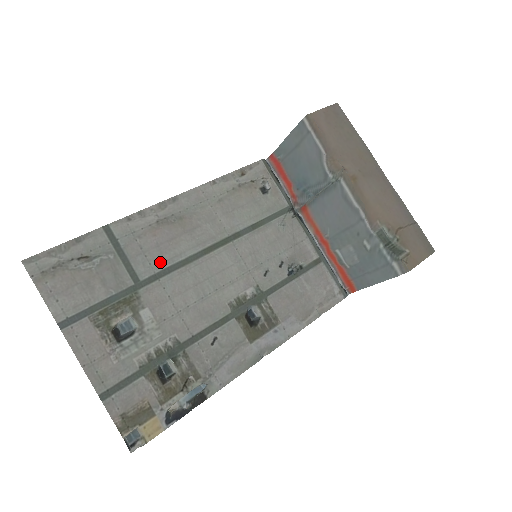
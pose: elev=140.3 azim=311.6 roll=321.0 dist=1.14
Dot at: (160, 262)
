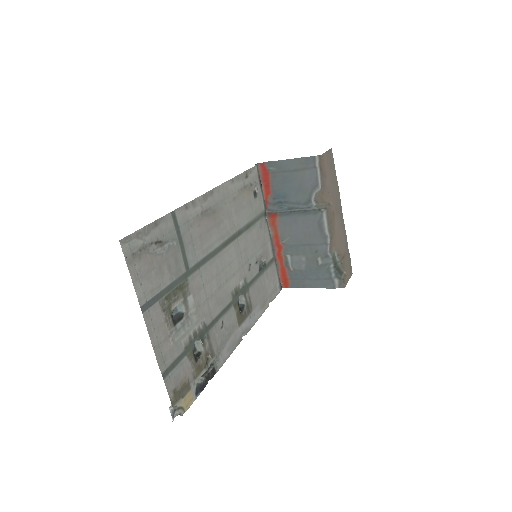
Dot at: (201, 252)
